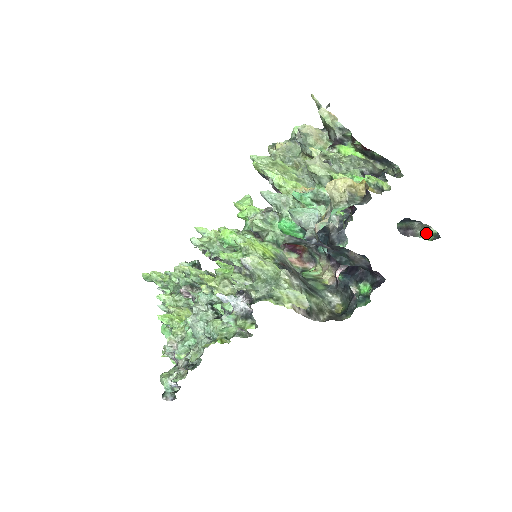
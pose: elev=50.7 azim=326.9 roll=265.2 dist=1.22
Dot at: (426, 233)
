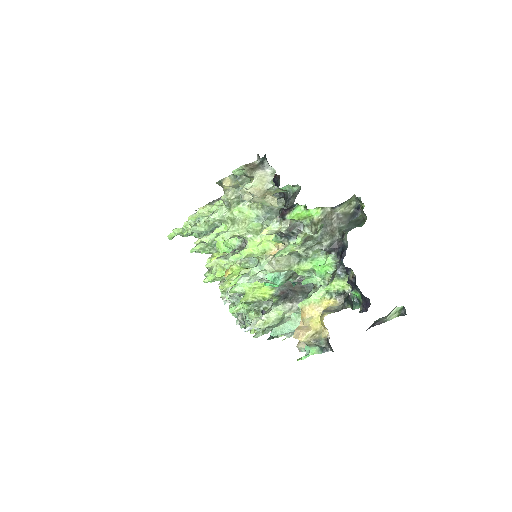
Dot at: (393, 315)
